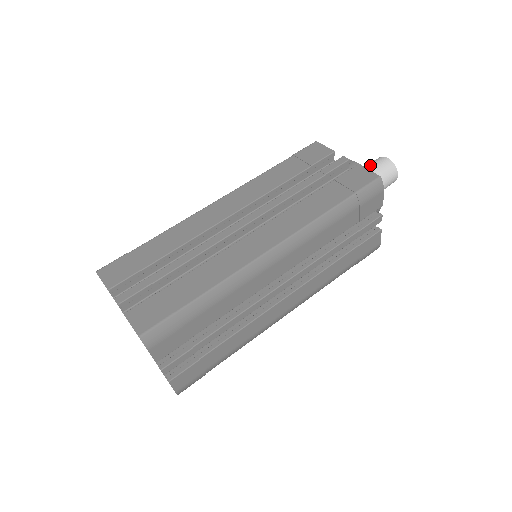
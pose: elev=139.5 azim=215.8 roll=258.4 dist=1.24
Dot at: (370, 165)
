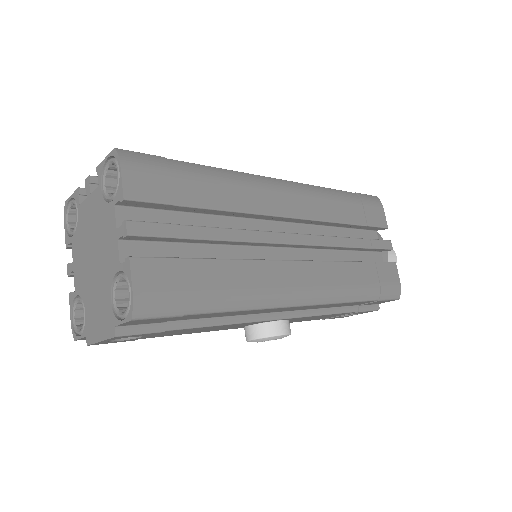
Dot at: occluded
